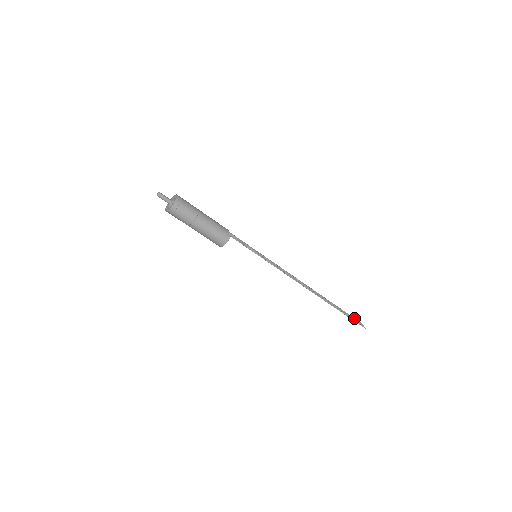
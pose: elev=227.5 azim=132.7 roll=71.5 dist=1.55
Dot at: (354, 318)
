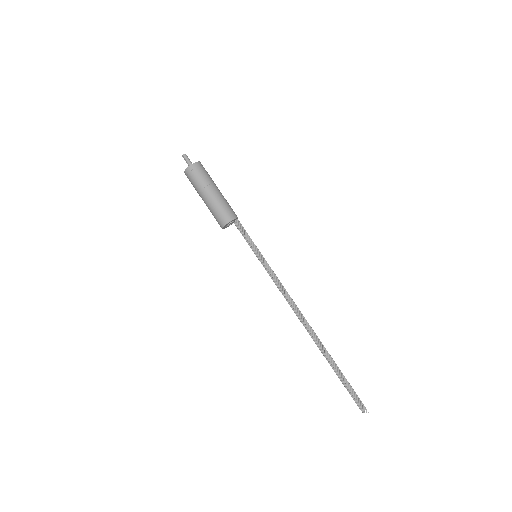
Dot at: (353, 396)
